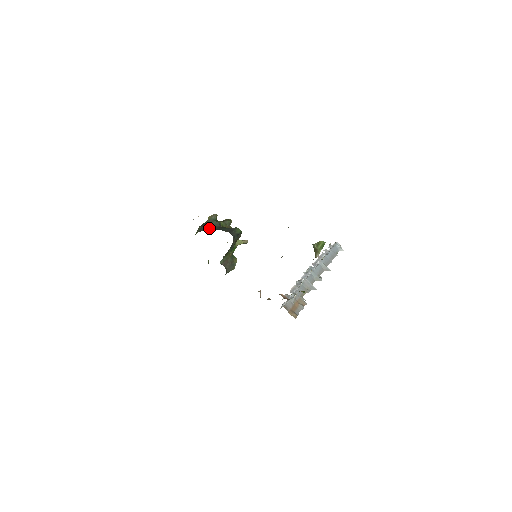
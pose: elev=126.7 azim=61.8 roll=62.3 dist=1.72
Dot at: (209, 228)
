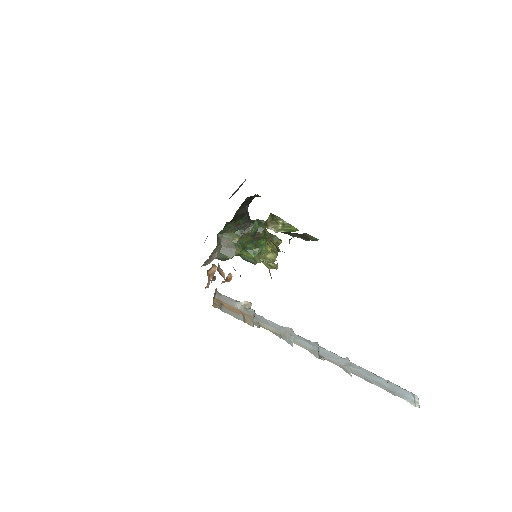
Dot at: occluded
